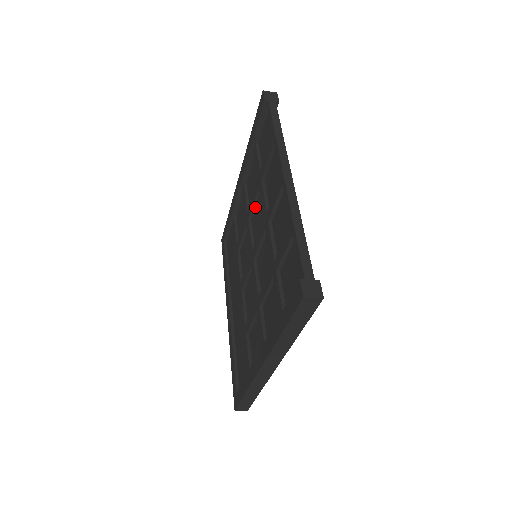
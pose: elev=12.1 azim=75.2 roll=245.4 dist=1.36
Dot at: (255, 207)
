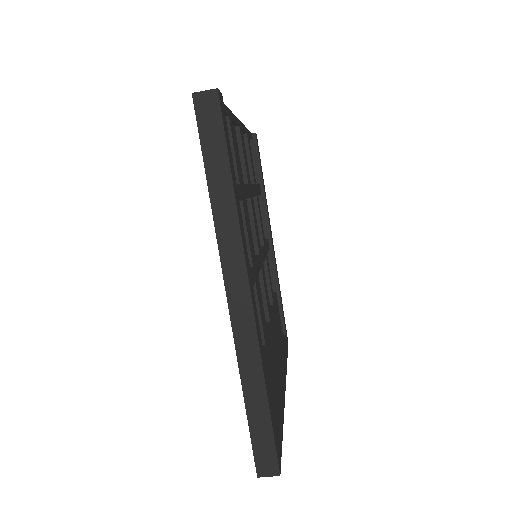
Dot at: occluded
